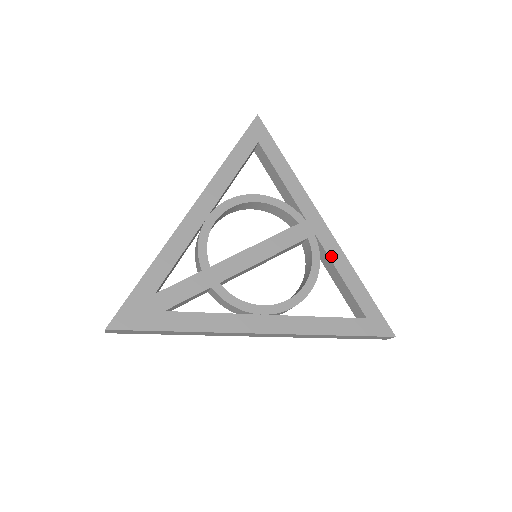
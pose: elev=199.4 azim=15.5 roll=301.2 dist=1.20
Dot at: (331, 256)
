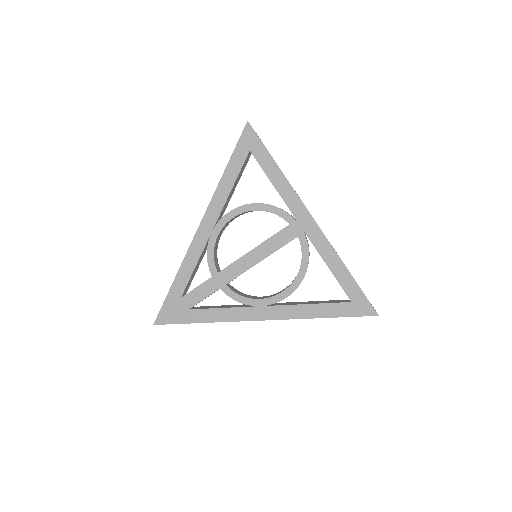
Dot at: (319, 250)
